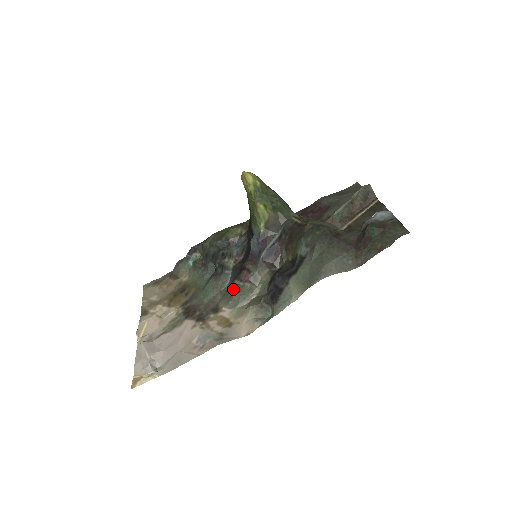
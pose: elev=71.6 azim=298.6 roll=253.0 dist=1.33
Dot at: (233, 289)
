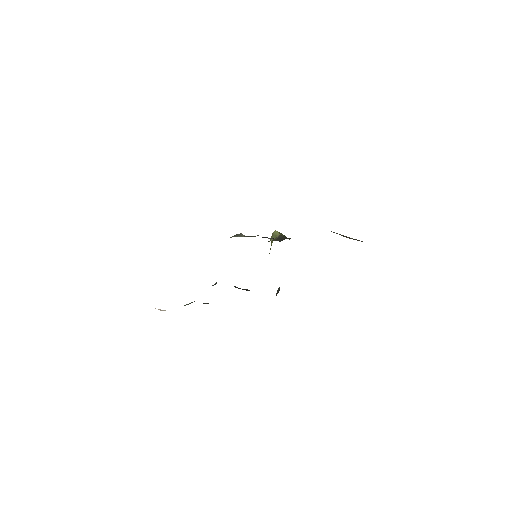
Dot at: occluded
